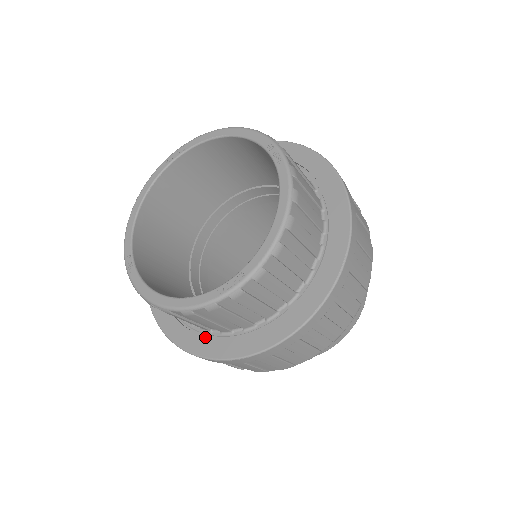
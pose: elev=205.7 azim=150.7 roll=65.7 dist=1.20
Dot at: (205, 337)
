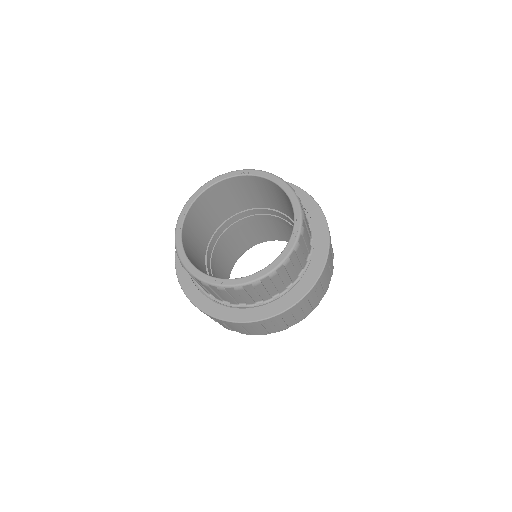
Dot at: (287, 294)
